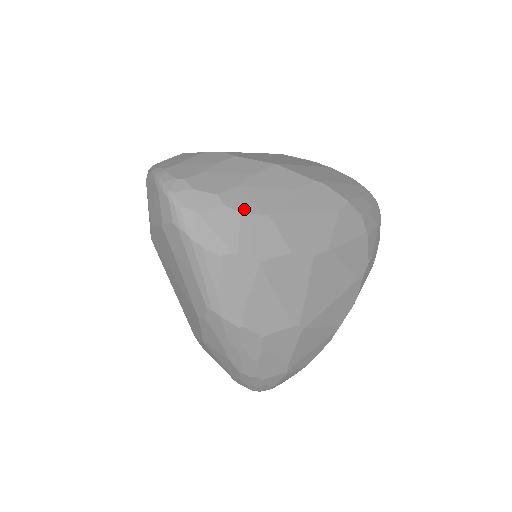
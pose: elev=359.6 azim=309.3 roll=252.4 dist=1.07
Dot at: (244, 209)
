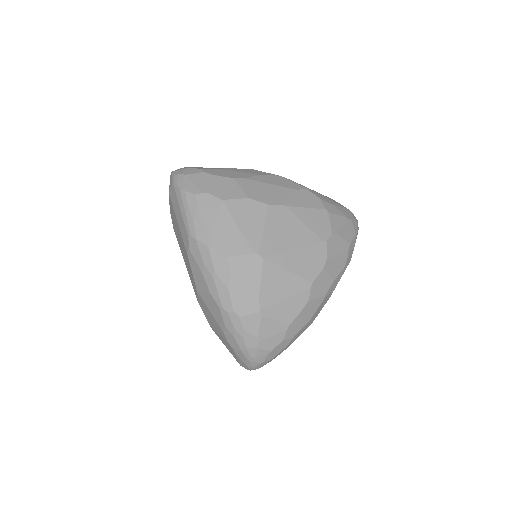
Dot at: (216, 174)
